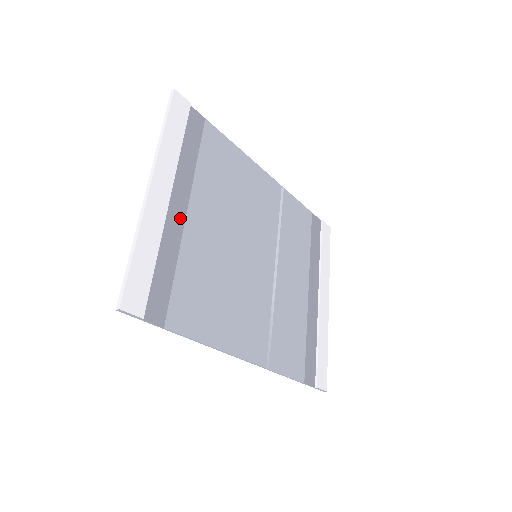
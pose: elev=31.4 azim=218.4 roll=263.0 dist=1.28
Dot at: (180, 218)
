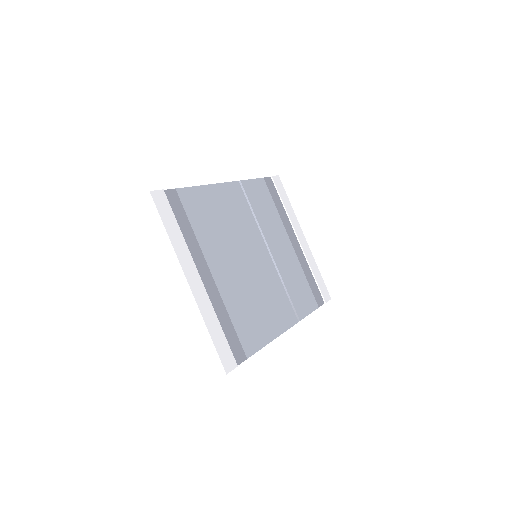
Dot at: (212, 284)
